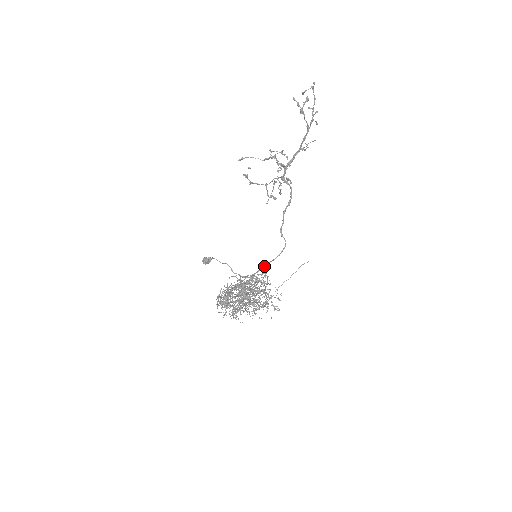
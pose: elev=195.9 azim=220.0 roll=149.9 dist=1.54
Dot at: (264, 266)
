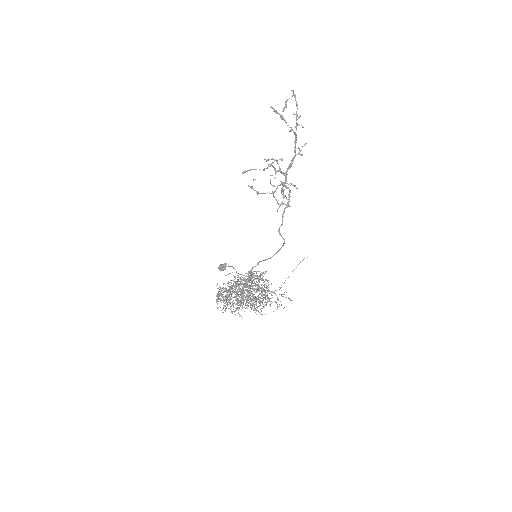
Dot at: (258, 263)
